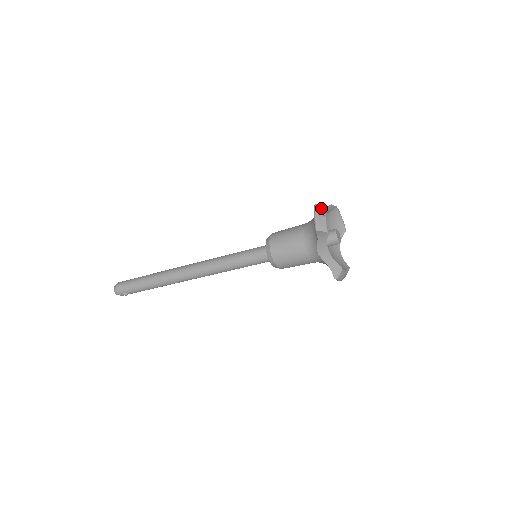
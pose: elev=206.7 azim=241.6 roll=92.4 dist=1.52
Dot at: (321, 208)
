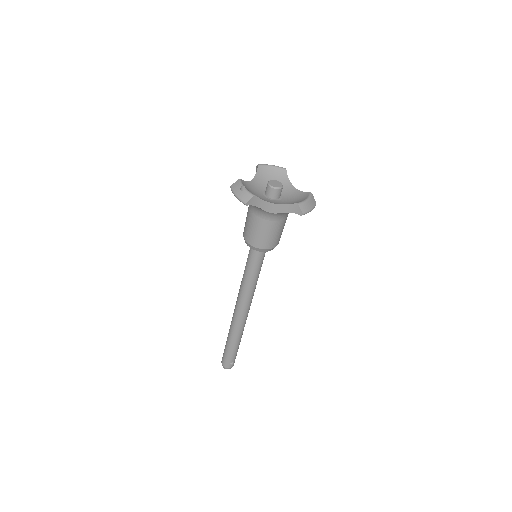
Dot at: (235, 185)
